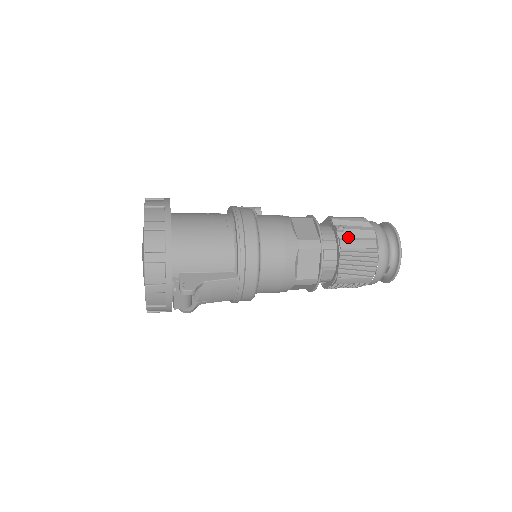
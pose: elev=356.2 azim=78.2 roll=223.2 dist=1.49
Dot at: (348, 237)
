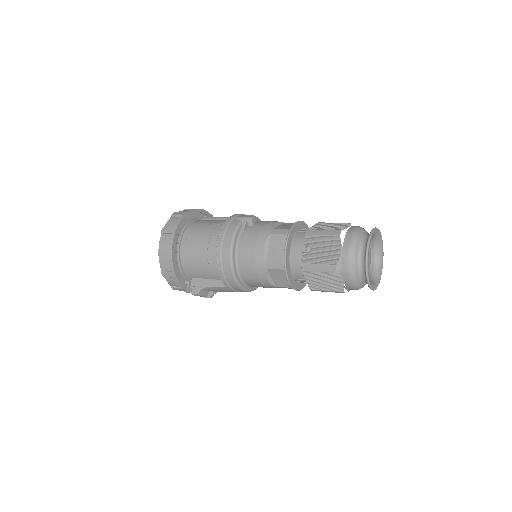
Dot at: (311, 260)
